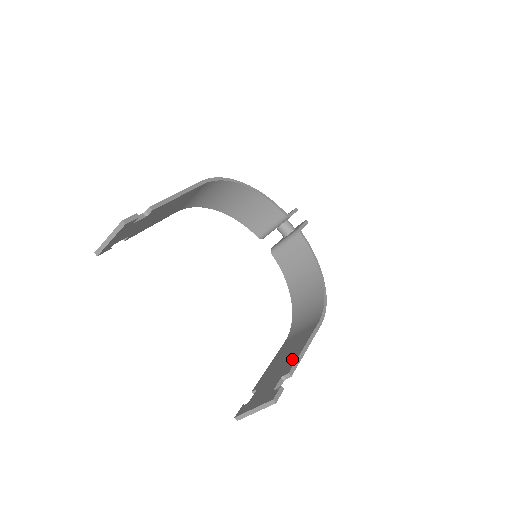
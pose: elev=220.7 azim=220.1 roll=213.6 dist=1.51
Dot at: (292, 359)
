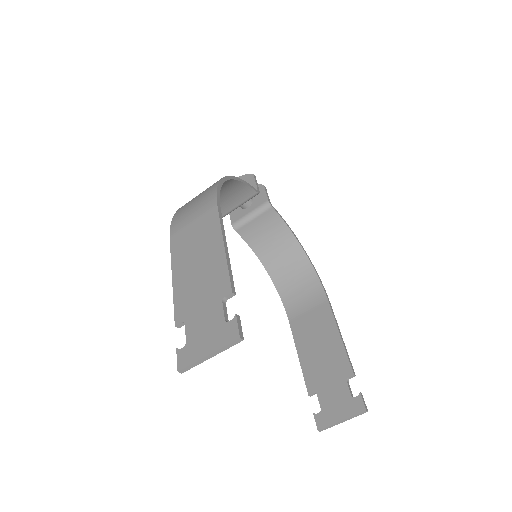
Dot at: (339, 355)
